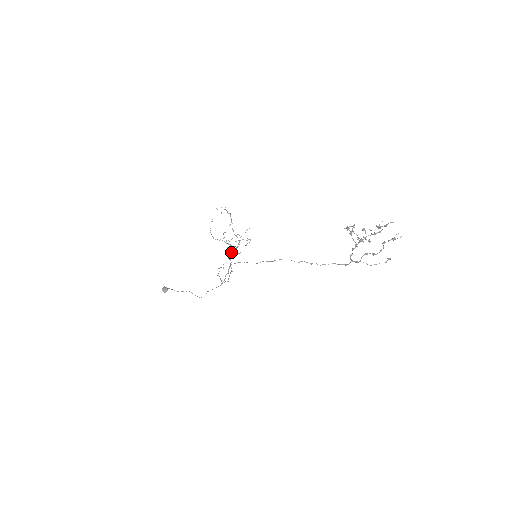
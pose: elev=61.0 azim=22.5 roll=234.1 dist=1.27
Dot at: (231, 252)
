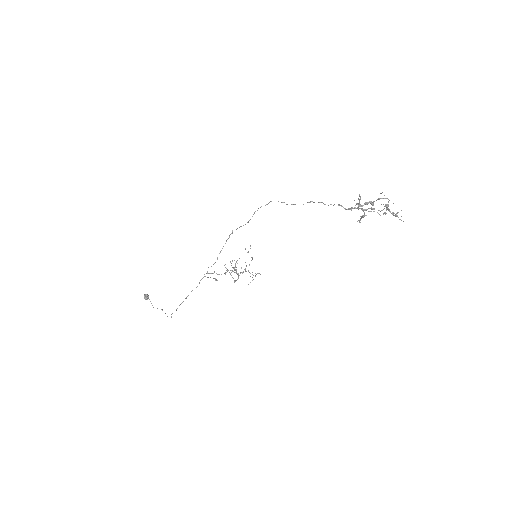
Dot at: (233, 268)
